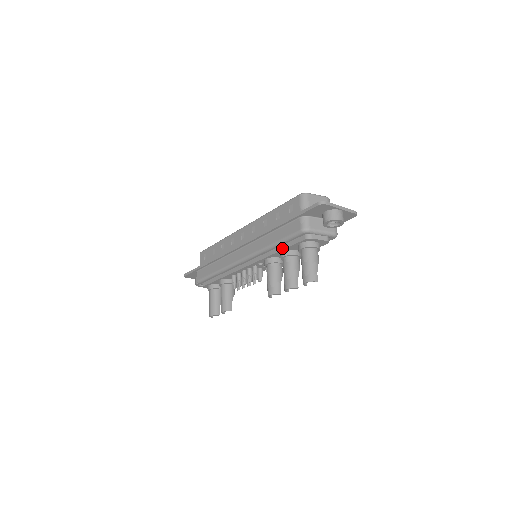
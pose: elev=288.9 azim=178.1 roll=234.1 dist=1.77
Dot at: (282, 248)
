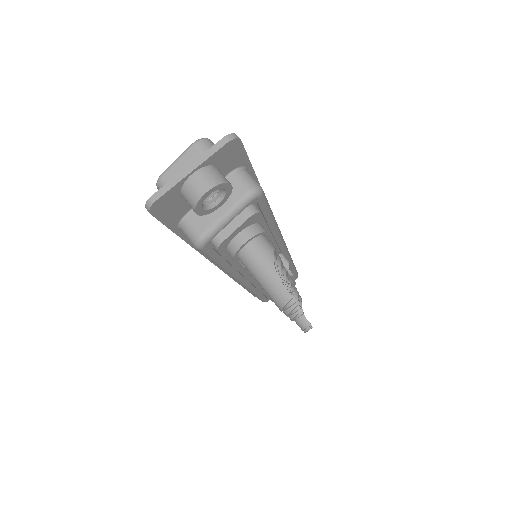
Dot at: occluded
